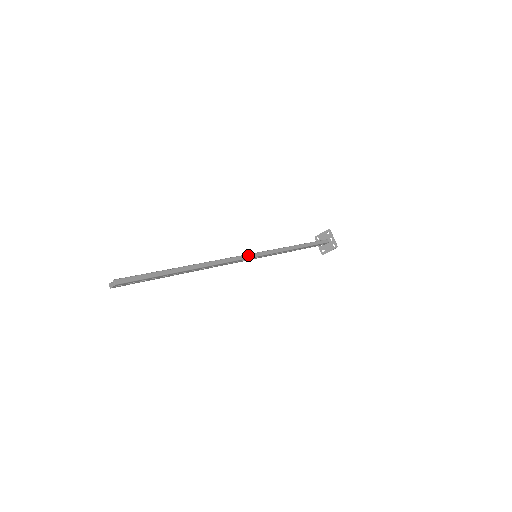
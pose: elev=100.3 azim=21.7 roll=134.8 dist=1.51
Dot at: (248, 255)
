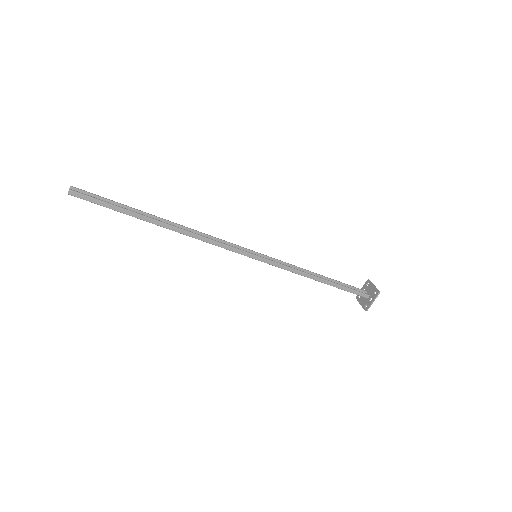
Dot at: (243, 252)
